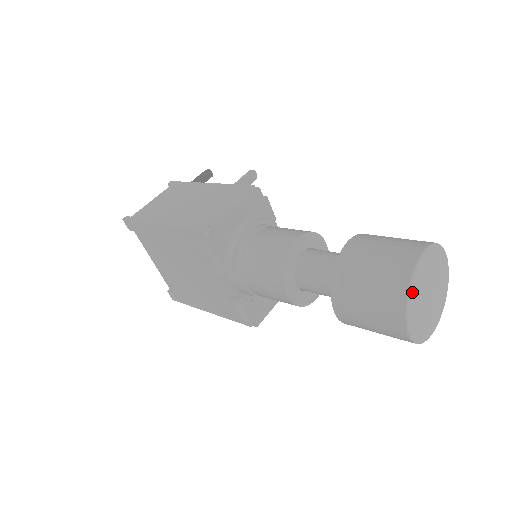
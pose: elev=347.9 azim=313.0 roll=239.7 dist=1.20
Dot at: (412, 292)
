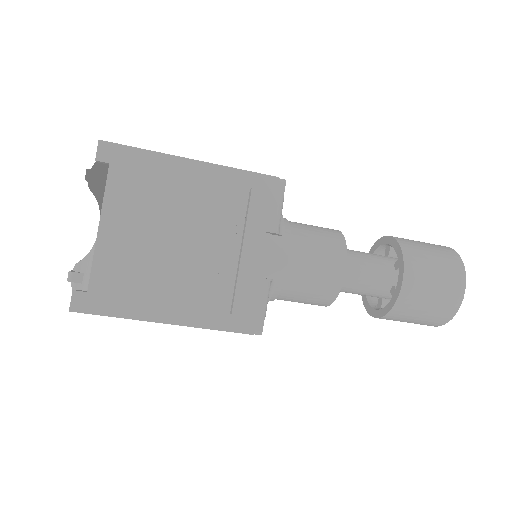
Dot at: occluded
